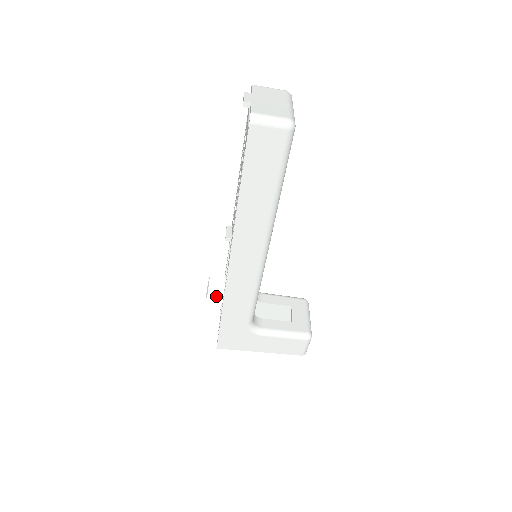
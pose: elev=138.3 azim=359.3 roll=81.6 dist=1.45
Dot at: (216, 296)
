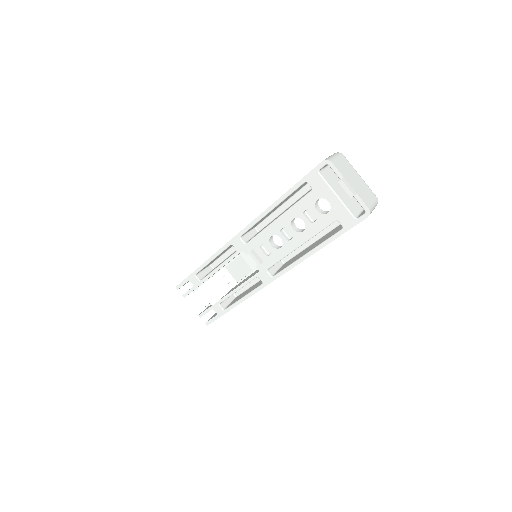
Dot at: occluded
